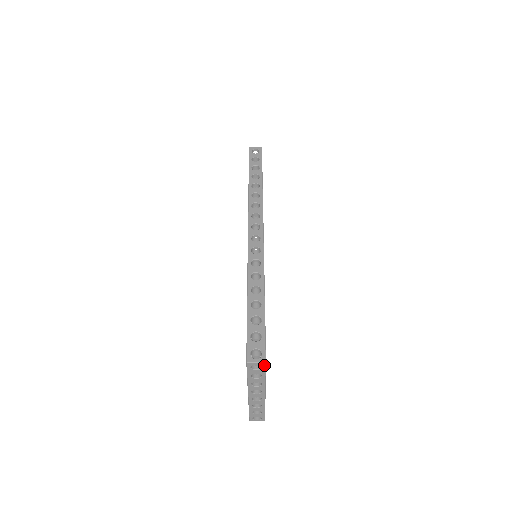
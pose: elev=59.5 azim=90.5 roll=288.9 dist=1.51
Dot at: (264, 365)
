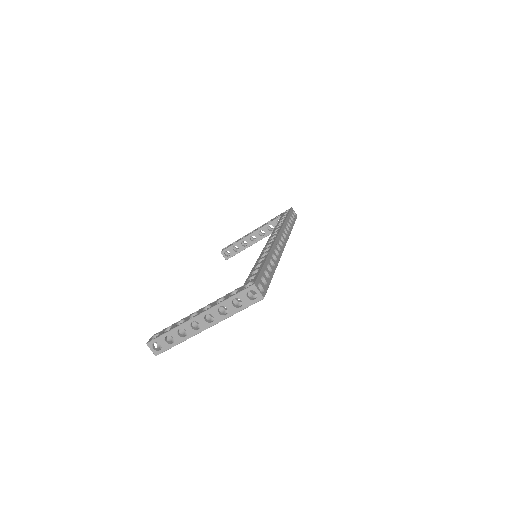
Dot at: (259, 299)
